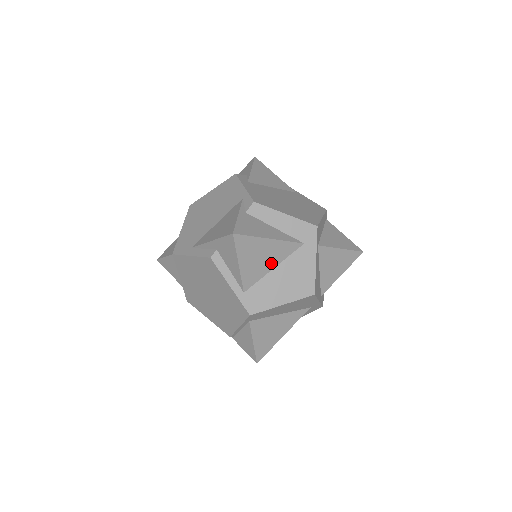
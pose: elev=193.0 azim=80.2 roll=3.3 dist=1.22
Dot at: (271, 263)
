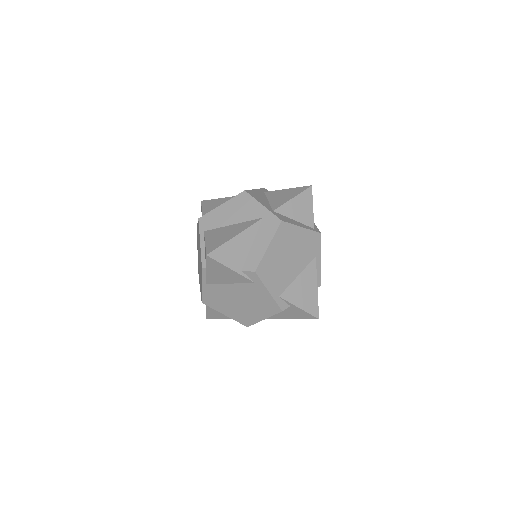
Dot at: occluded
